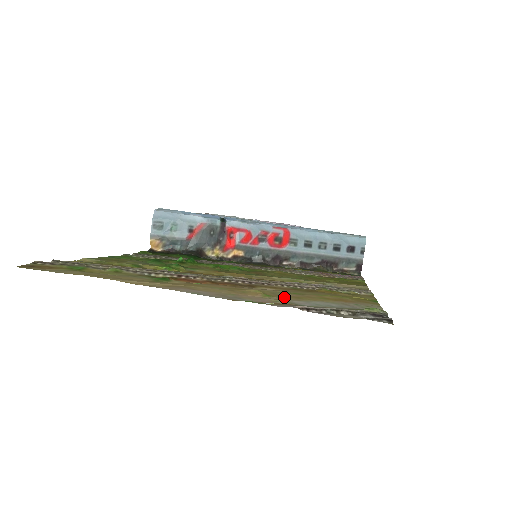
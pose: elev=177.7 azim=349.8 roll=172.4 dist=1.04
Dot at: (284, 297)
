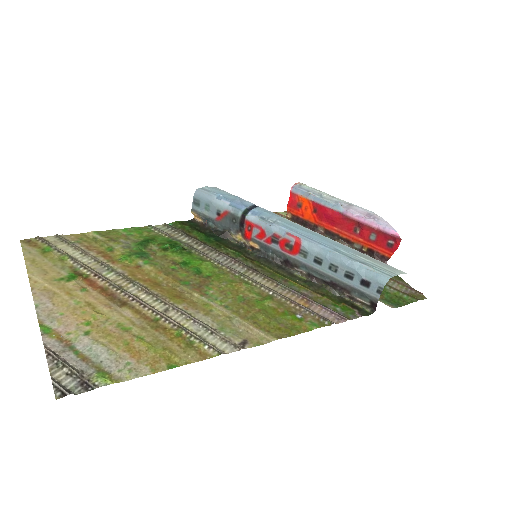
Dot at: (95, 330)
